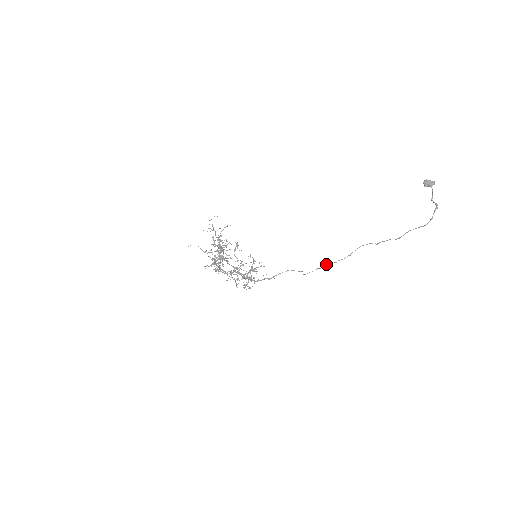
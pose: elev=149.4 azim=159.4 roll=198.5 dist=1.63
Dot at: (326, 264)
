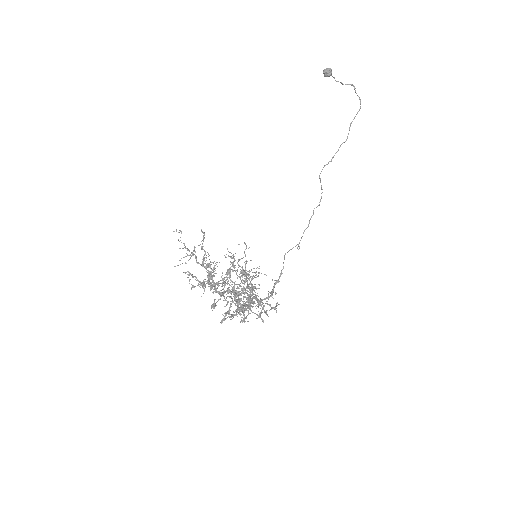
Dot at: (311, 216)
